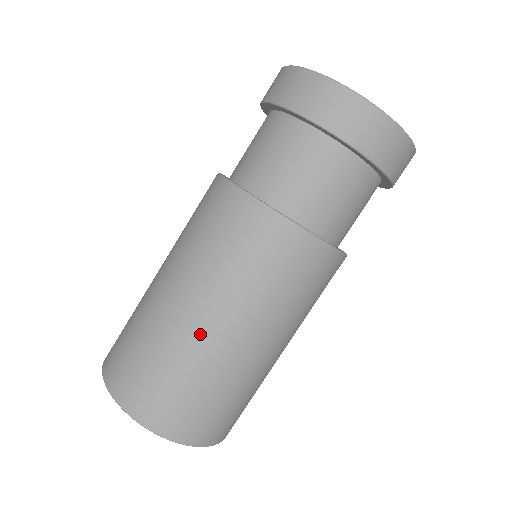
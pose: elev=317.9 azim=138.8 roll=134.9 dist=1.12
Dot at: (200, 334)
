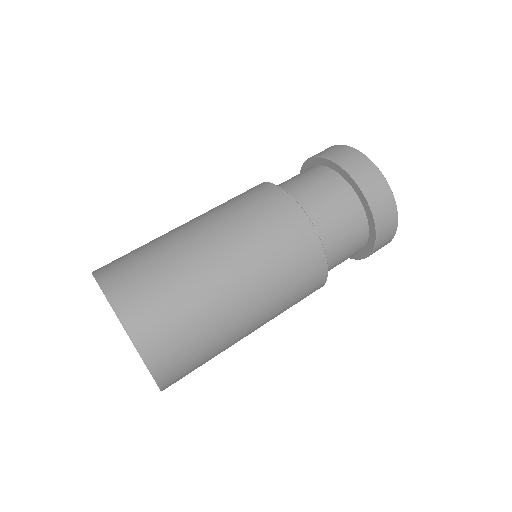
Dot at: (180, 231)
